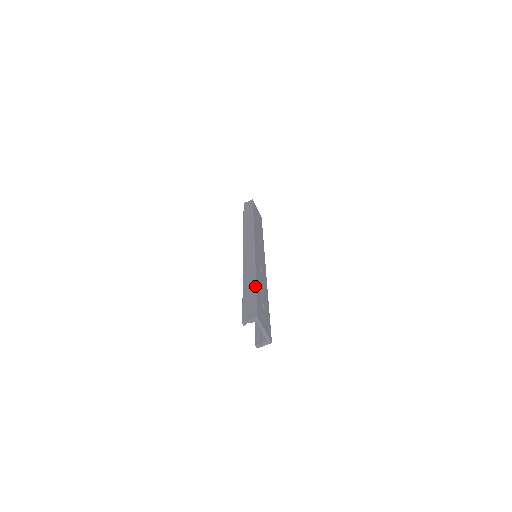
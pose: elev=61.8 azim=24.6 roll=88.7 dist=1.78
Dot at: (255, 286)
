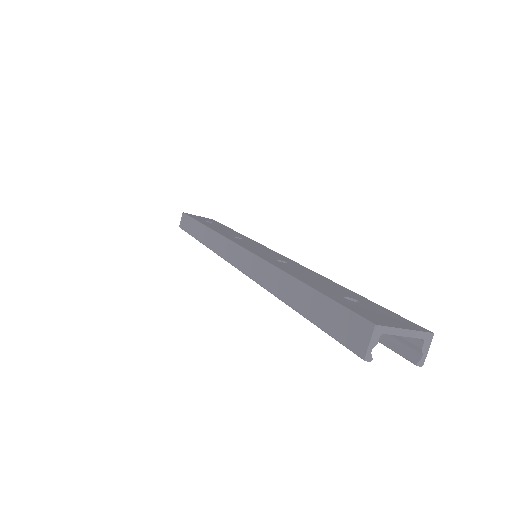
Dot at: (307, 287)
